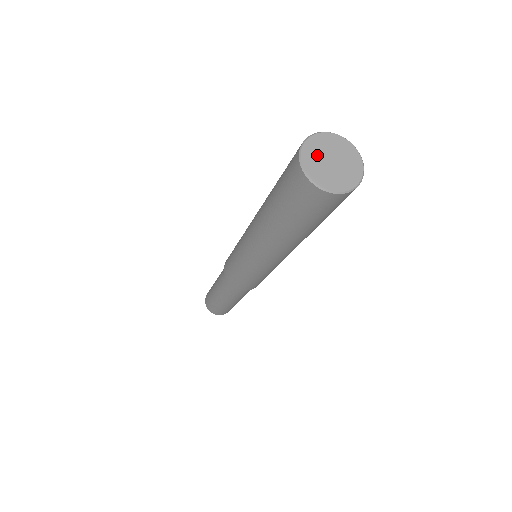
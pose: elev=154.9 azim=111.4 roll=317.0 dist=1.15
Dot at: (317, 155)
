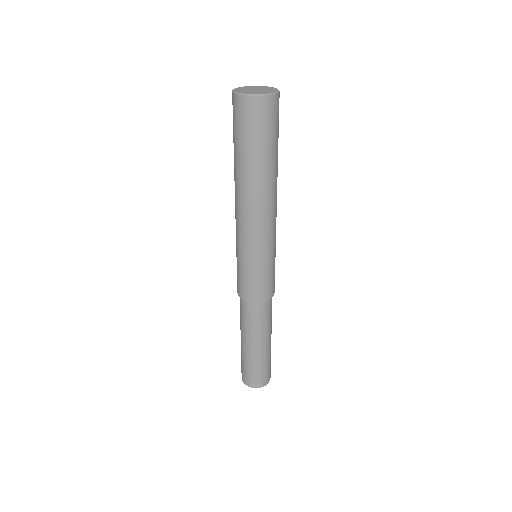
Dot at: (246, 89)
